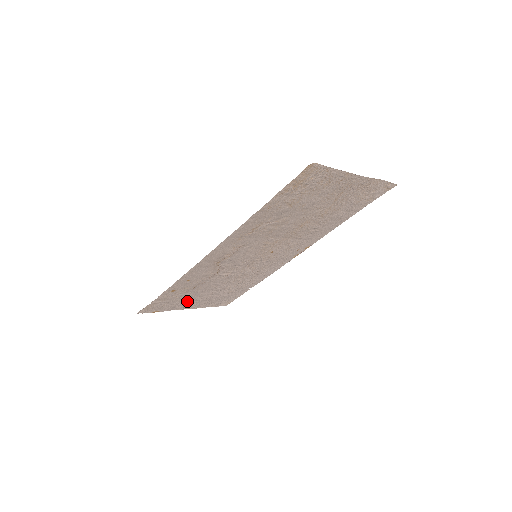
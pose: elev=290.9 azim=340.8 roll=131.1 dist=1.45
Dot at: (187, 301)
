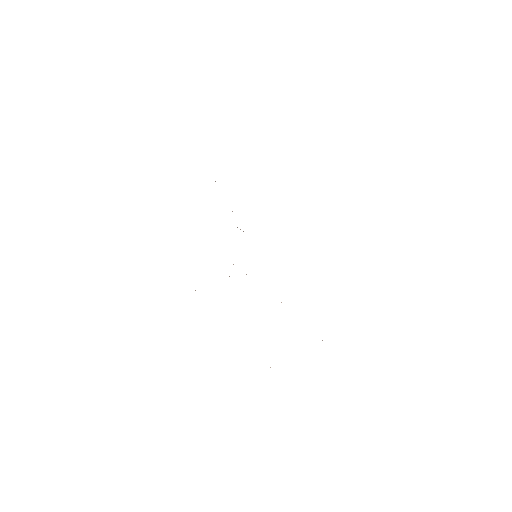
Dot at: occluded
